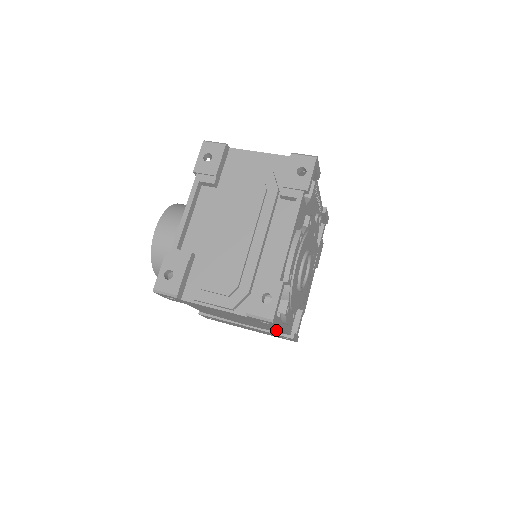
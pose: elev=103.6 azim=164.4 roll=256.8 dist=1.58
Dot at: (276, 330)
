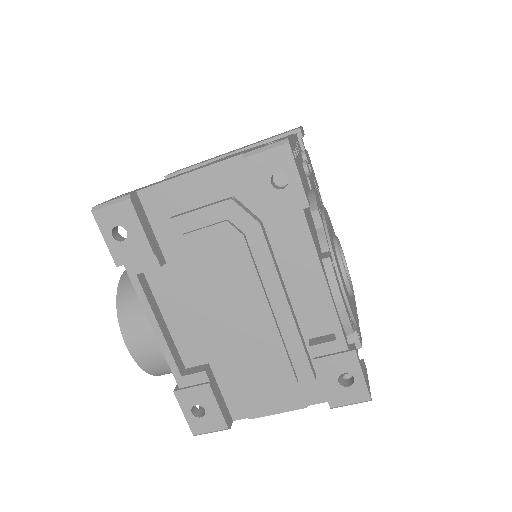
Dot at: occluded
